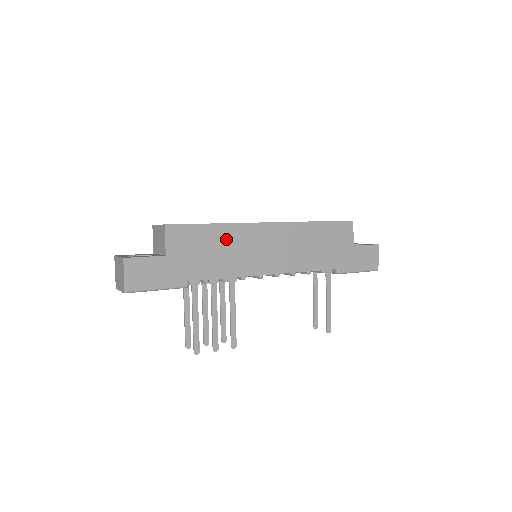
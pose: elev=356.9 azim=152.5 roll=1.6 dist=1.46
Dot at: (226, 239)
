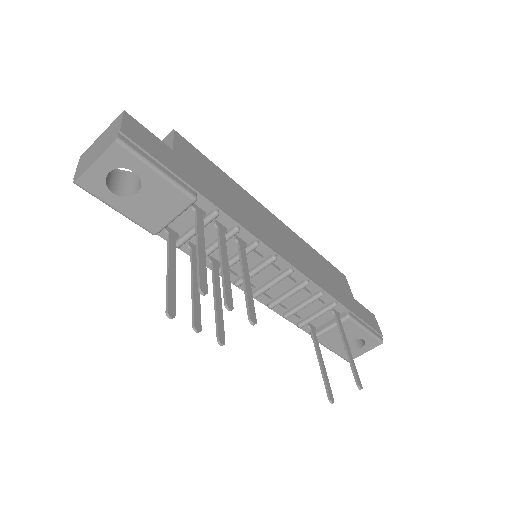
Dot at: (236, 193)
